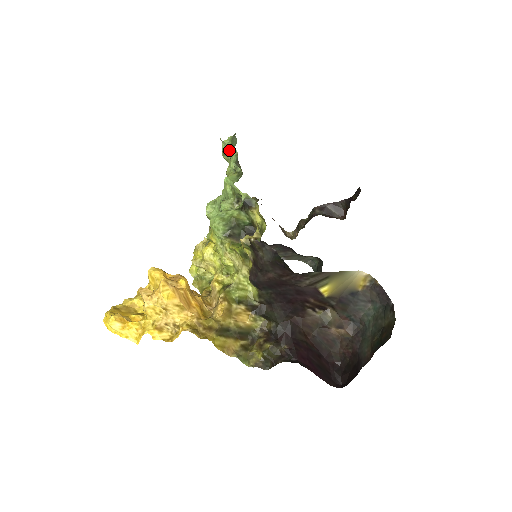
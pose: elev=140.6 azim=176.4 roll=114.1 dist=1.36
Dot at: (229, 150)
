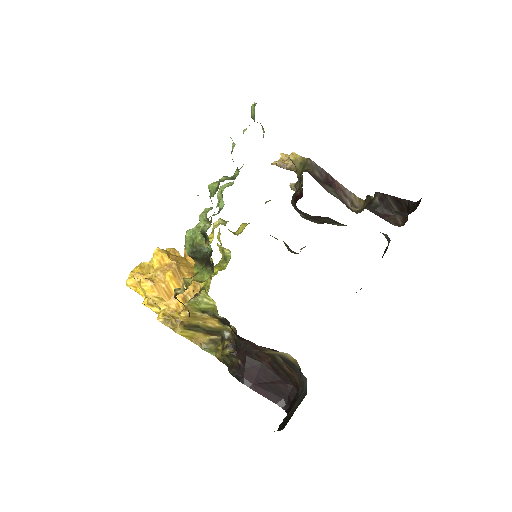
Dot at: occluded
